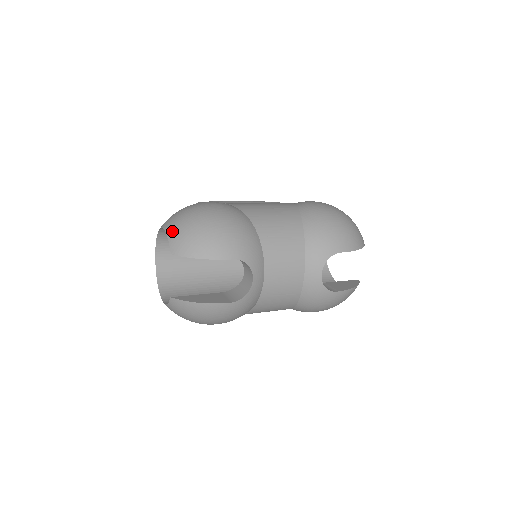
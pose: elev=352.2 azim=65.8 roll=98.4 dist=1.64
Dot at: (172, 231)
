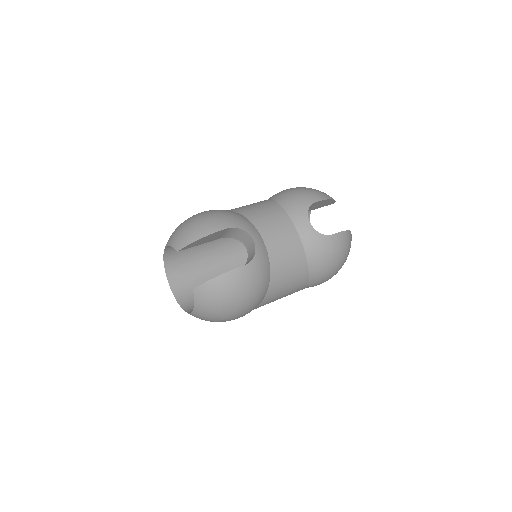
Dot at: (171, 240)
